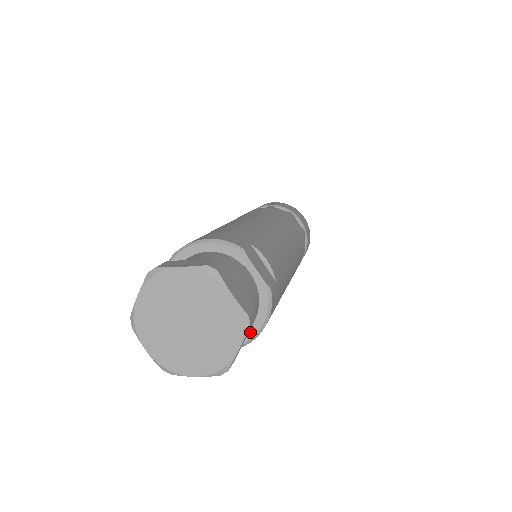
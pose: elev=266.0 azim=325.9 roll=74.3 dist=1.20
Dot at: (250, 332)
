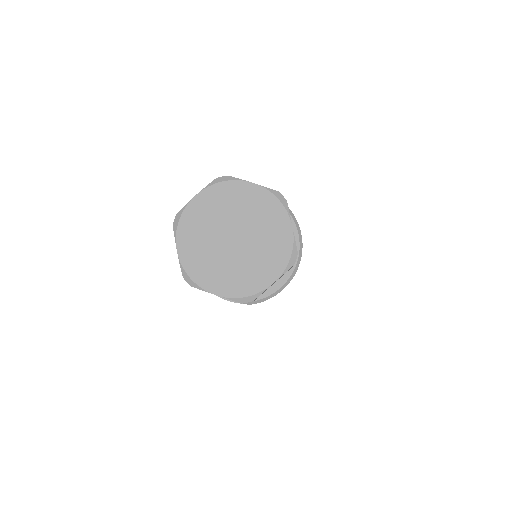
Dot at: occluded
